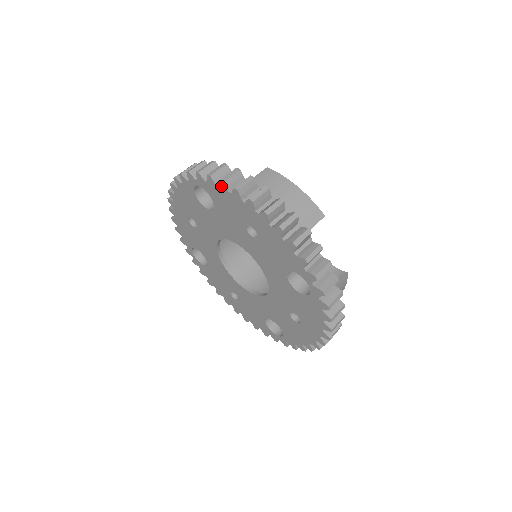
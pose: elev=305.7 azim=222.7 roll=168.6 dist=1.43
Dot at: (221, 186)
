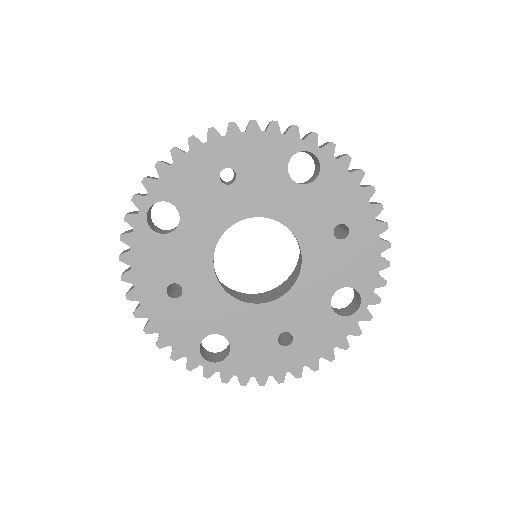
Dot at: (356, 174)
